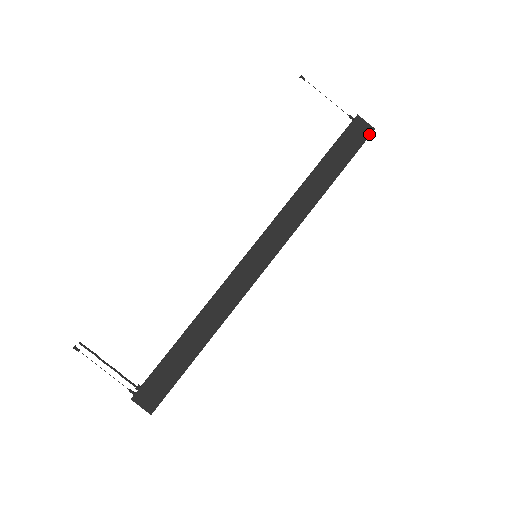
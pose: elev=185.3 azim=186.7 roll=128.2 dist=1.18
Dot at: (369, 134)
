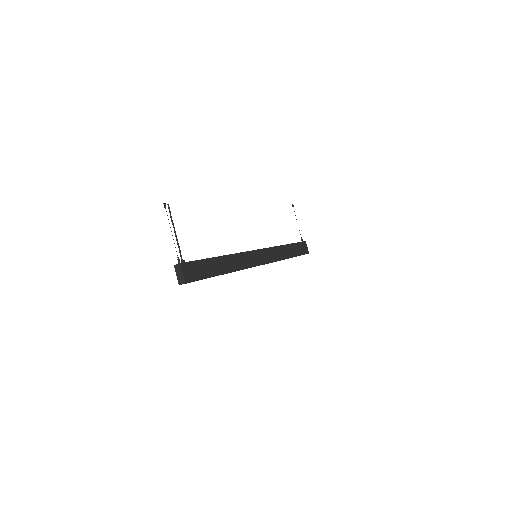
Dot at: (307, 253)
